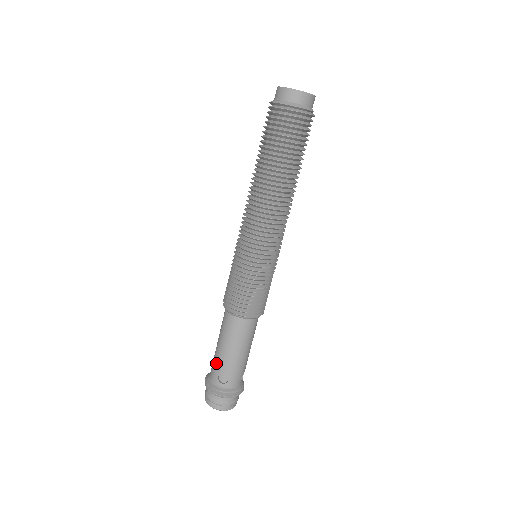
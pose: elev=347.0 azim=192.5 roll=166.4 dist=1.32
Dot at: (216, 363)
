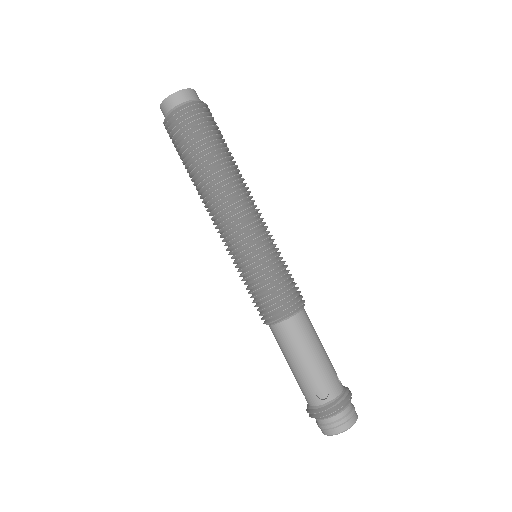
Dot at: (303, 385)
